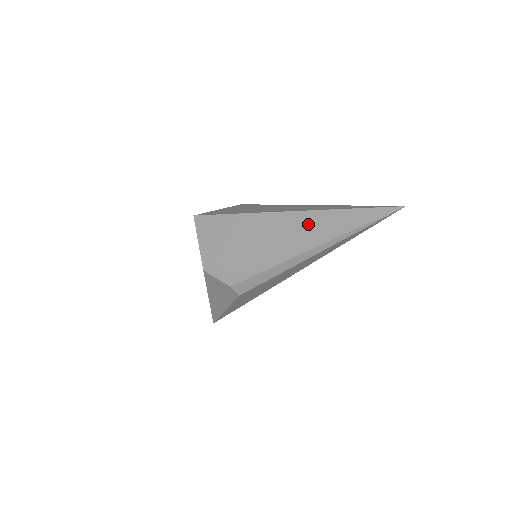
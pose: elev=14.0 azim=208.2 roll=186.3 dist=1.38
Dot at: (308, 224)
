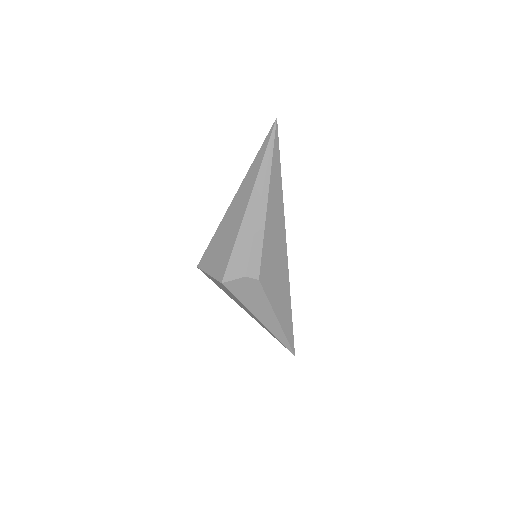
Dot at: (247, 187)
